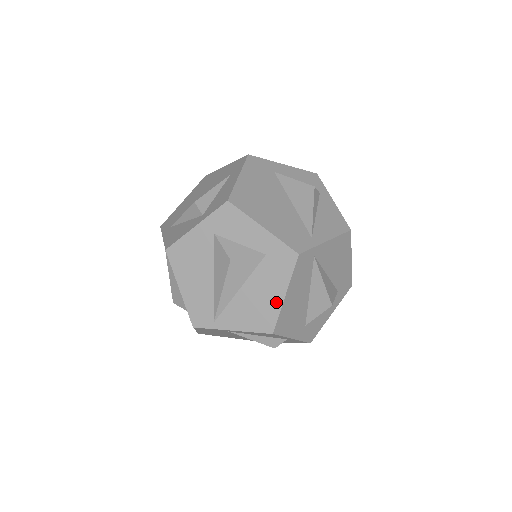
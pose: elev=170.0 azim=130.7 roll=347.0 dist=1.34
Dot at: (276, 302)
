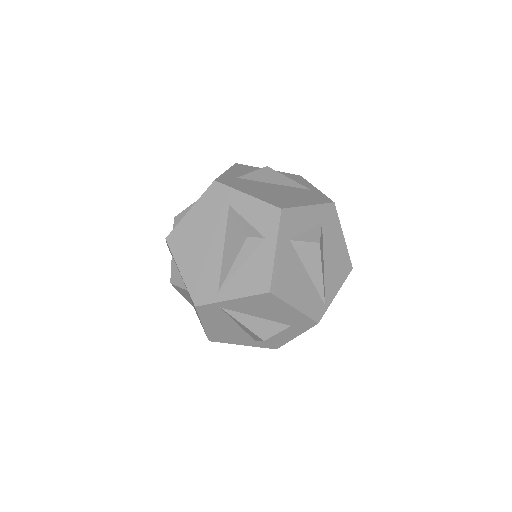
Dot at: occluded
